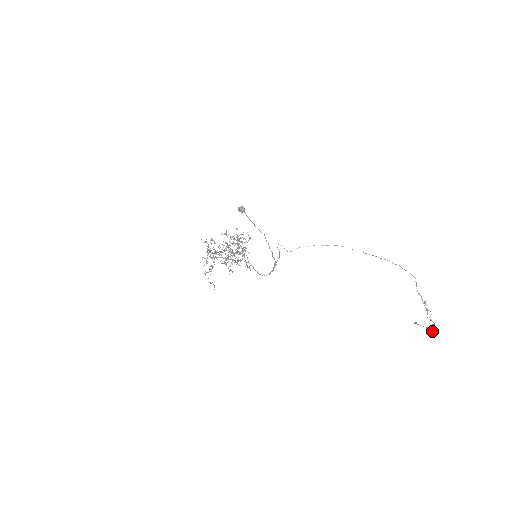
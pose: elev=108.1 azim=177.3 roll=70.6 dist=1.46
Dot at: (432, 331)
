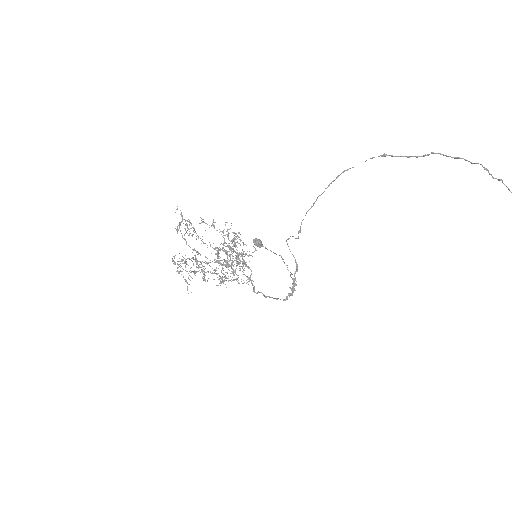
Dot at: out of frame
